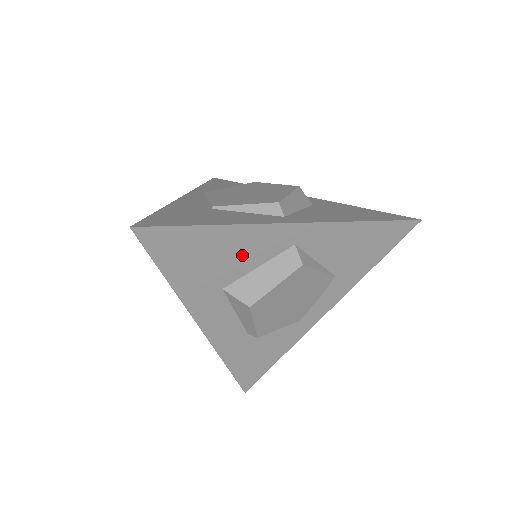
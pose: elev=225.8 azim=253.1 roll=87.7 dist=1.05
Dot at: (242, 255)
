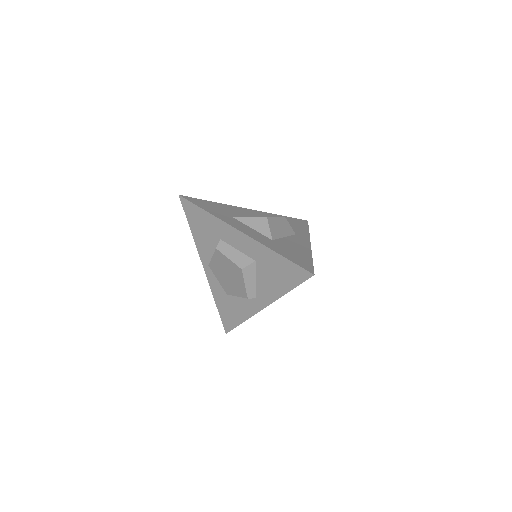
Dot at: occluded
